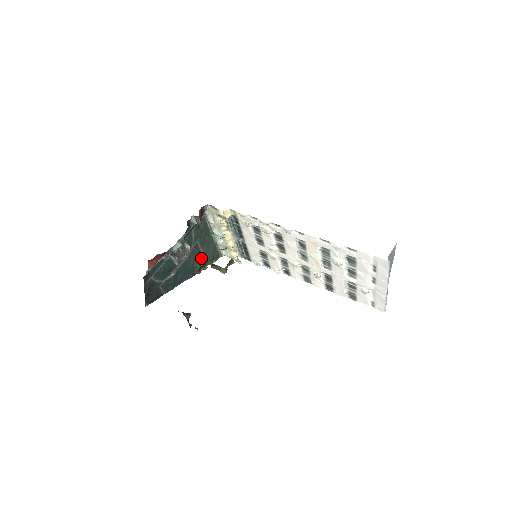
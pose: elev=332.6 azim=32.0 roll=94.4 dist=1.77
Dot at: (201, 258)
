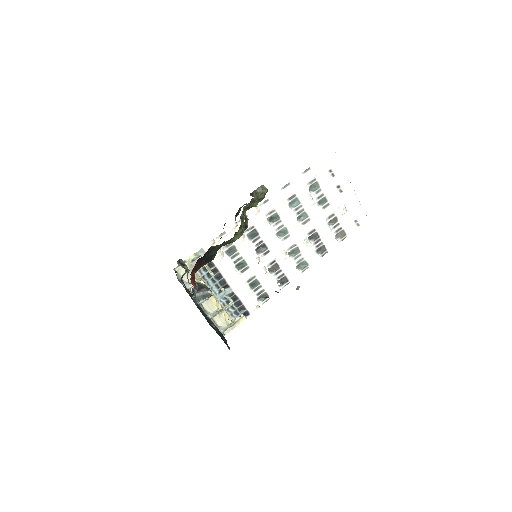
Dot at: occluded
